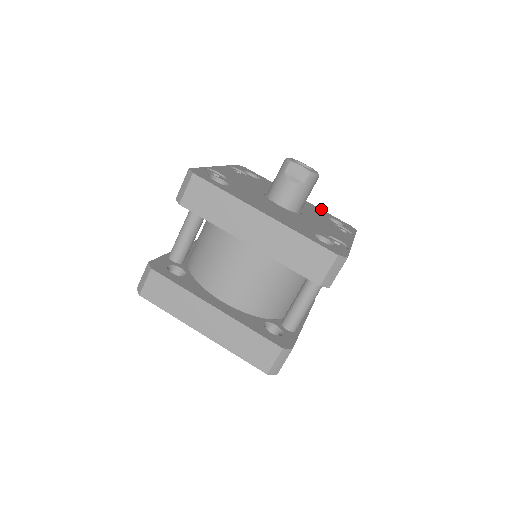
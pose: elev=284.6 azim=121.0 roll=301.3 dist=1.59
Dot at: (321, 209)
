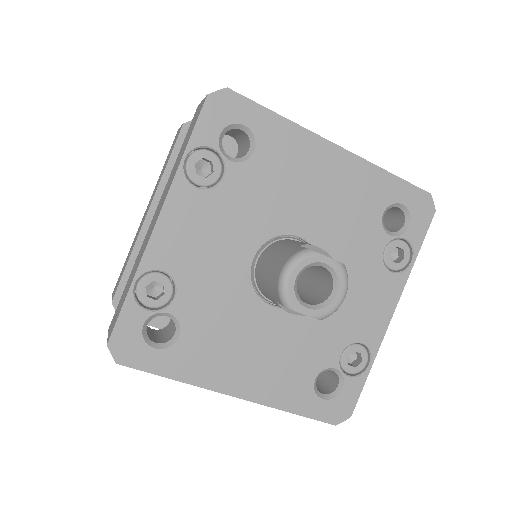
Dot at: (381, 168)
